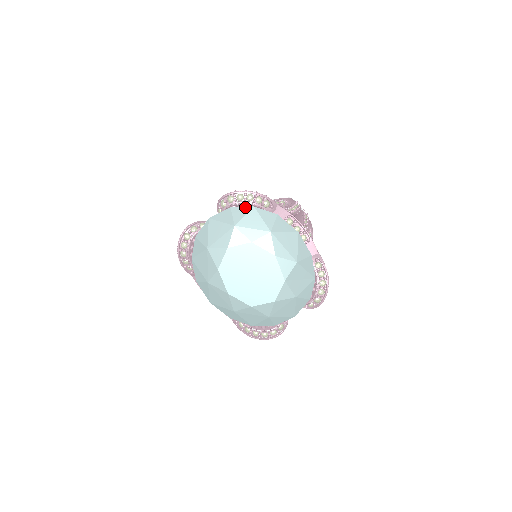
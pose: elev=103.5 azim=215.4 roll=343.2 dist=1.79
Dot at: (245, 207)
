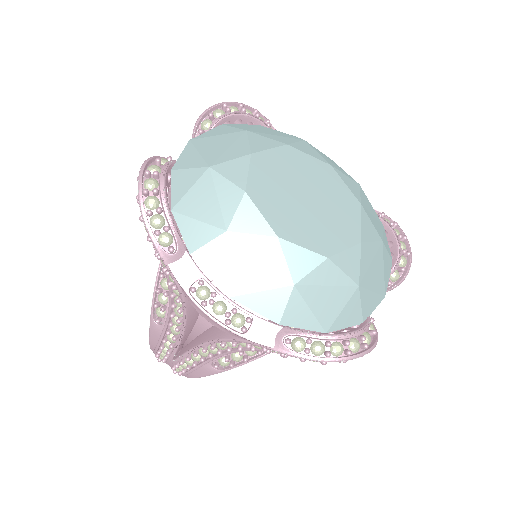
Dot at: (245, 124)
